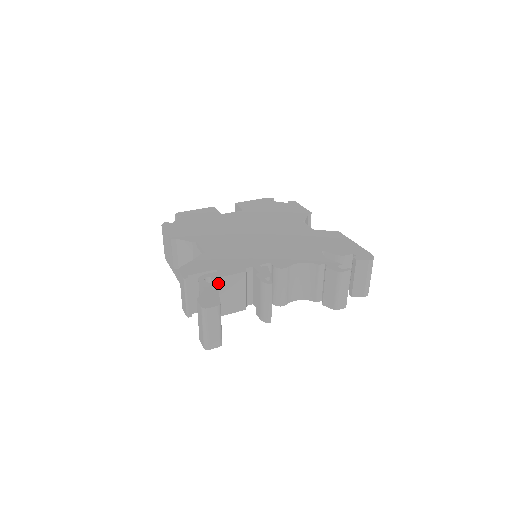
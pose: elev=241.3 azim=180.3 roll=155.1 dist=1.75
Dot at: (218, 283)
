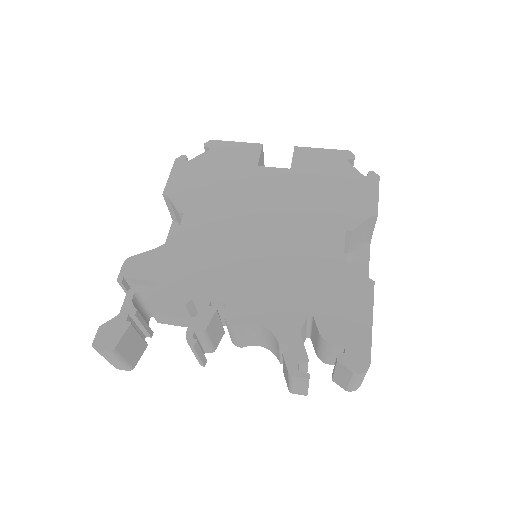
Dot at: (151, 303)
